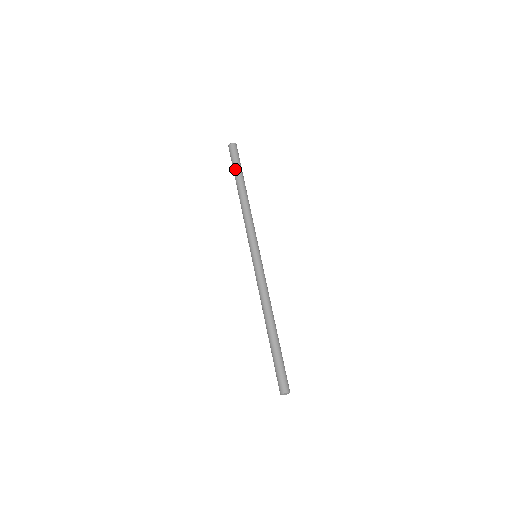
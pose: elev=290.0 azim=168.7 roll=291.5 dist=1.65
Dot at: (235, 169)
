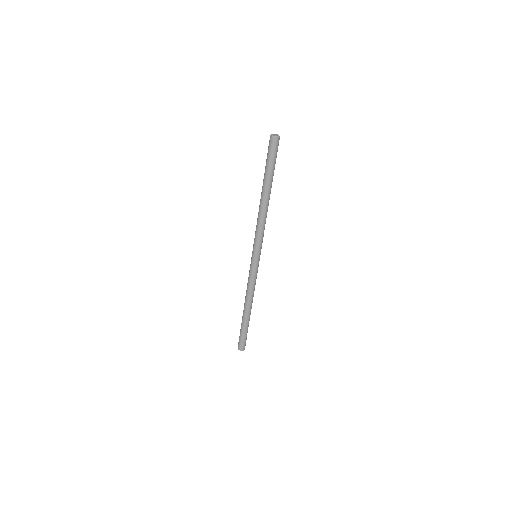
Dot at: (269, 170)
